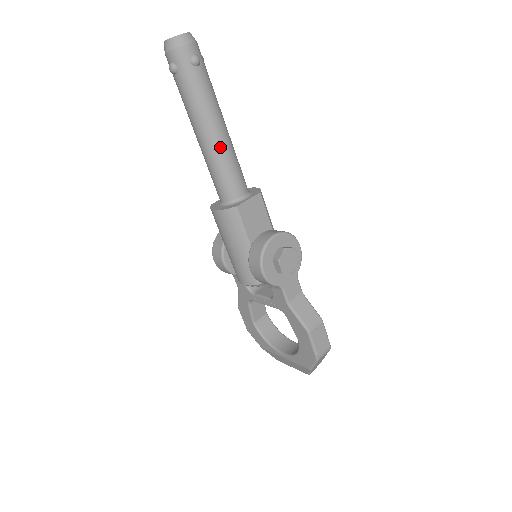
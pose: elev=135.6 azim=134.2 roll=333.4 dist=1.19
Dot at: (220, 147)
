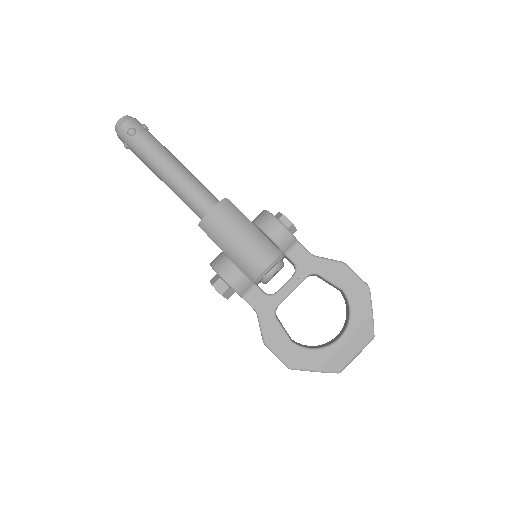
Dot at: (188, 171)
